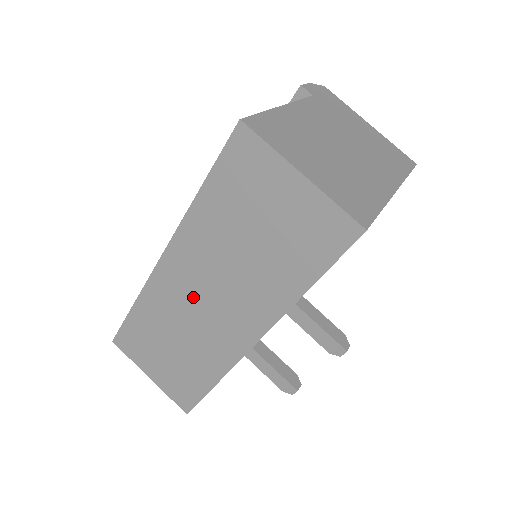
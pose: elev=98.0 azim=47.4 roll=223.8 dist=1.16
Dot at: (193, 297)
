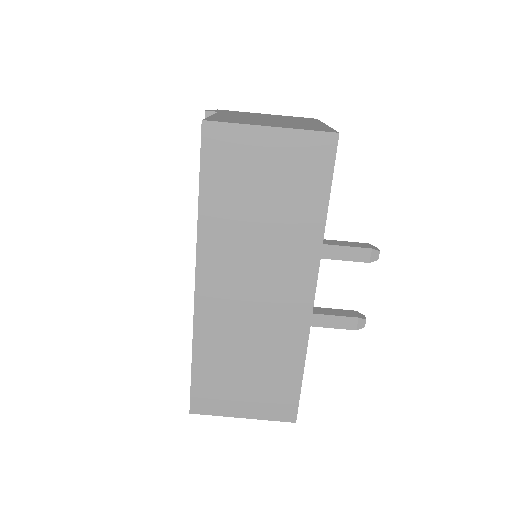
Dot at: (241, 299)
